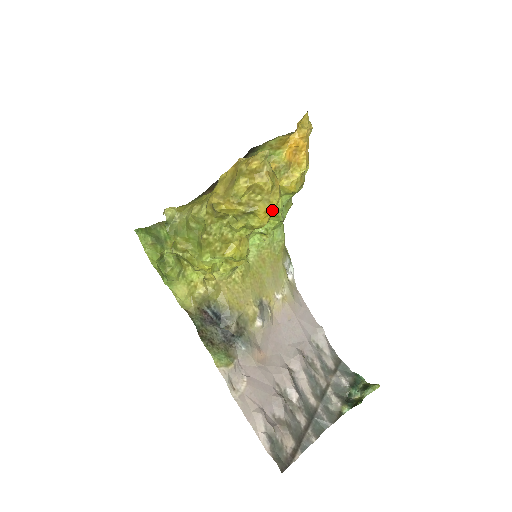
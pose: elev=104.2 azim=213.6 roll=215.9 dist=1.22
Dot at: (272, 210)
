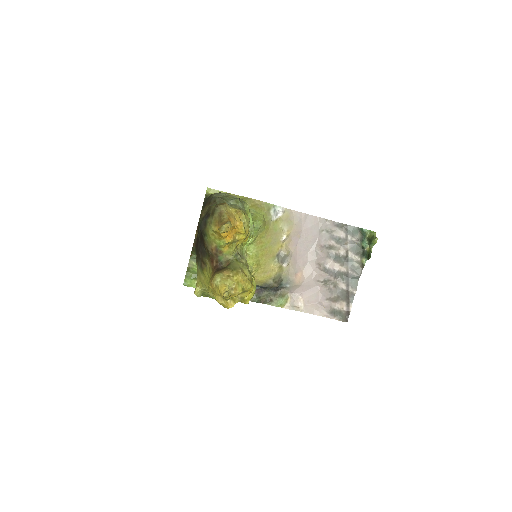
Dot at: (251, 288)
